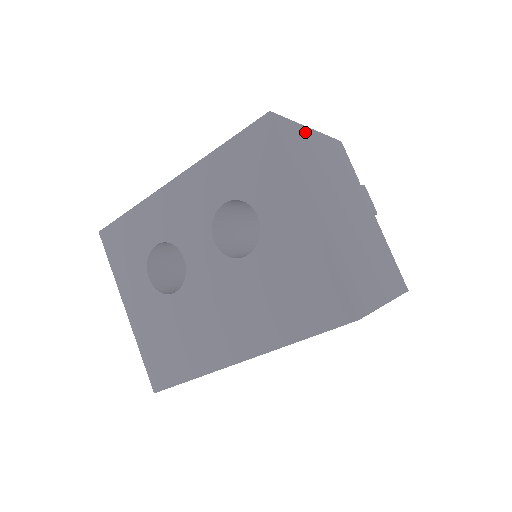
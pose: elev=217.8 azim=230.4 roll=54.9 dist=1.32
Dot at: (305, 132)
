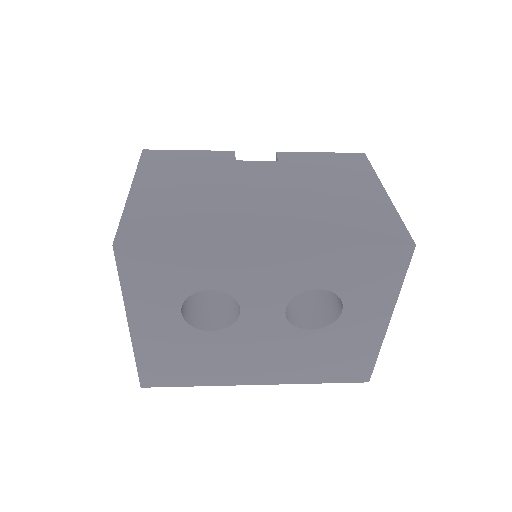
Dot at: occluded
